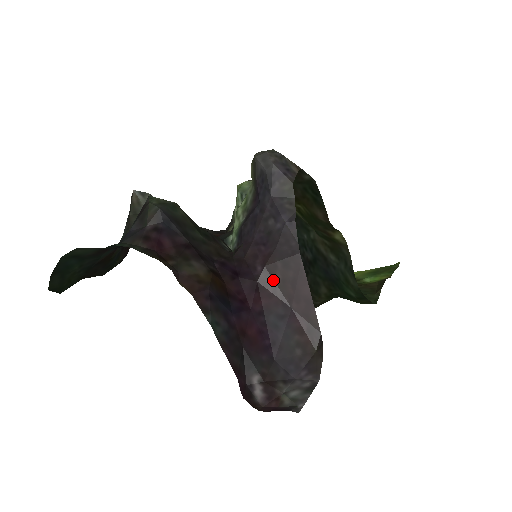
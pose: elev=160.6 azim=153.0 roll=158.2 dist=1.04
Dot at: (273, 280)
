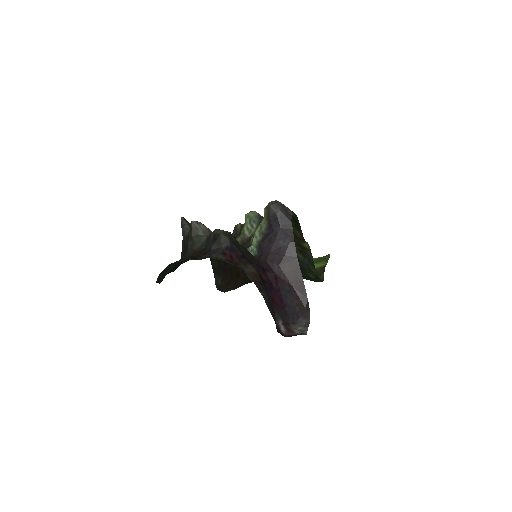
Dot at: (283, 273)
